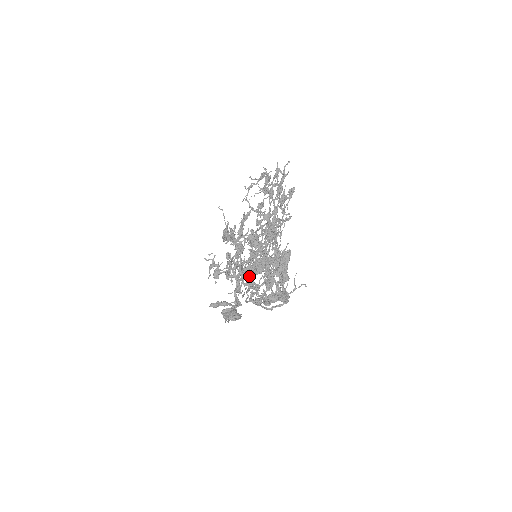
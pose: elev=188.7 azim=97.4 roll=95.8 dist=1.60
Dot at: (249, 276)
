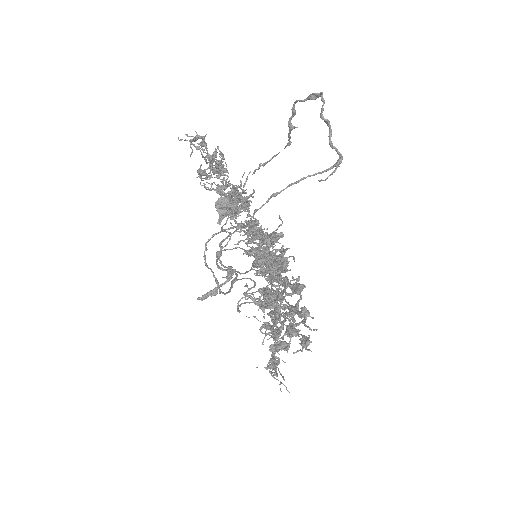
Dot at: (249, 229)
